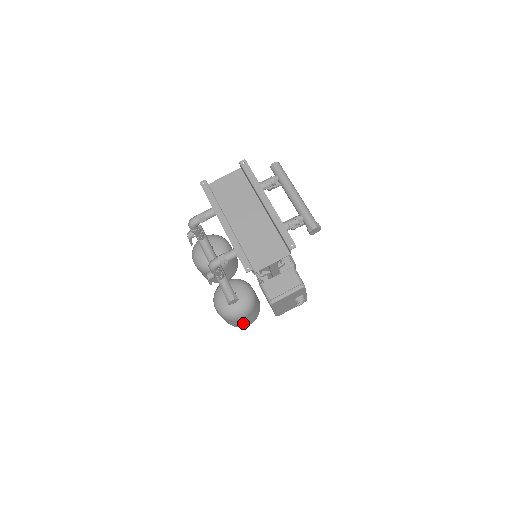
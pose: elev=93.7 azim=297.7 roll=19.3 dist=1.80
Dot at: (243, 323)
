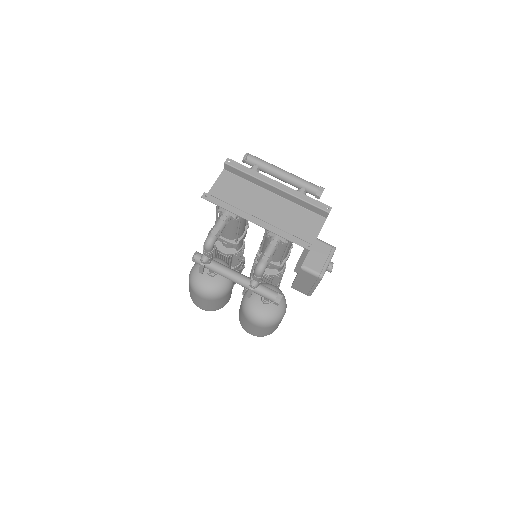
Dot at: occluded
